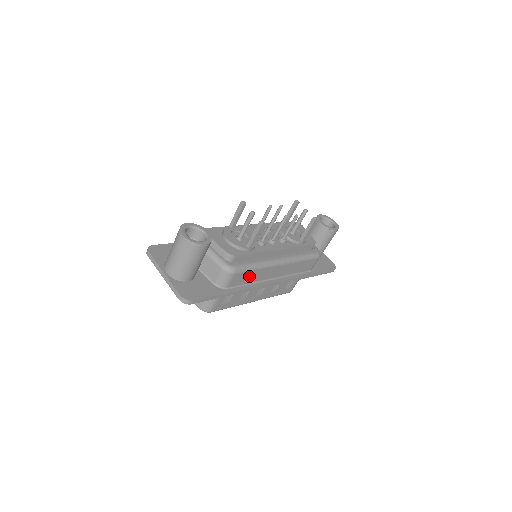
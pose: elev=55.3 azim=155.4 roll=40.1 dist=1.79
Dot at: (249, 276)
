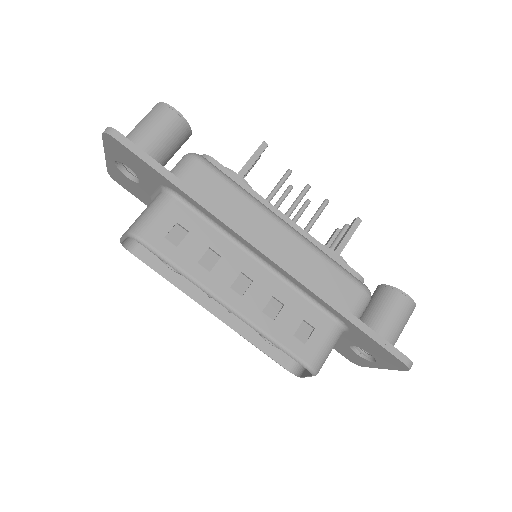
Dot at: (223, 195)
